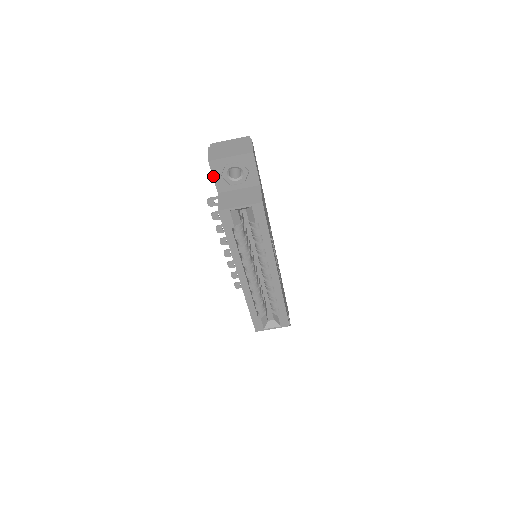
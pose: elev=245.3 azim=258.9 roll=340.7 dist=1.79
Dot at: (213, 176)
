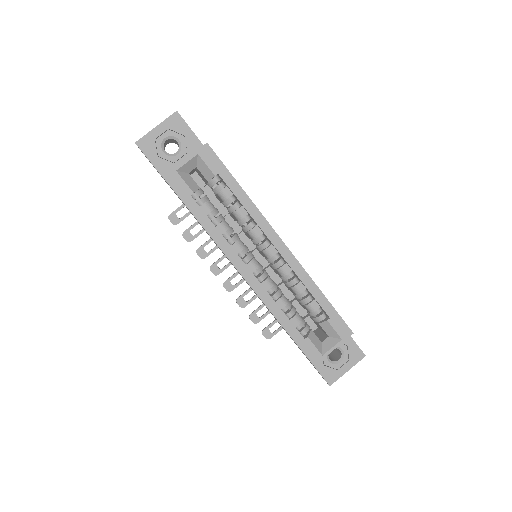
Dot at: (149, 160)
